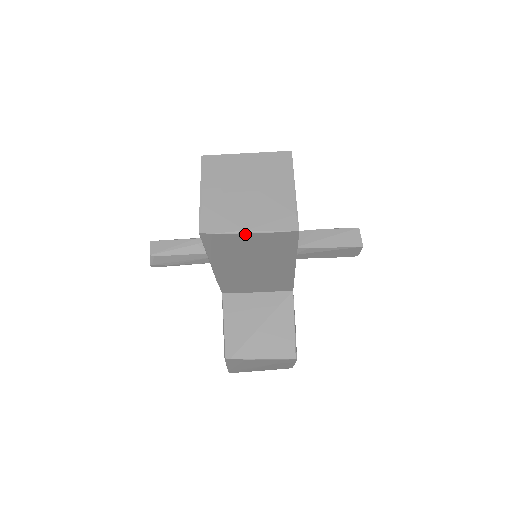
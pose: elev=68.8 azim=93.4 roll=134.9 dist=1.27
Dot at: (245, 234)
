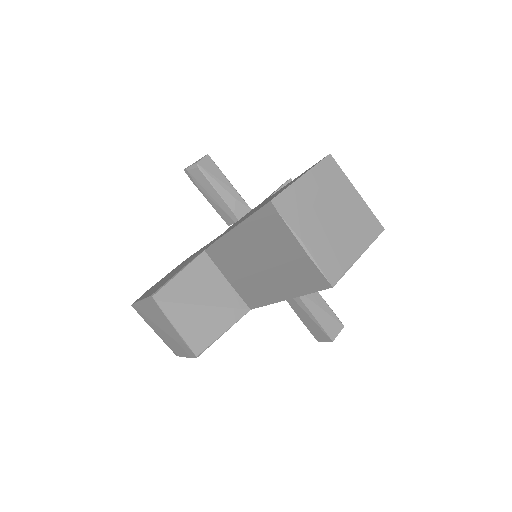
Dot at: (298, 242)
